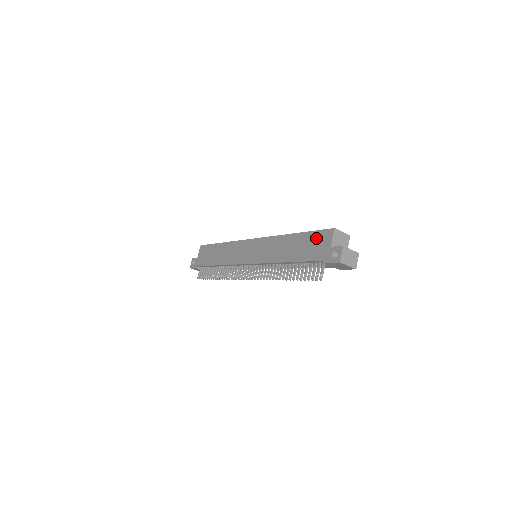
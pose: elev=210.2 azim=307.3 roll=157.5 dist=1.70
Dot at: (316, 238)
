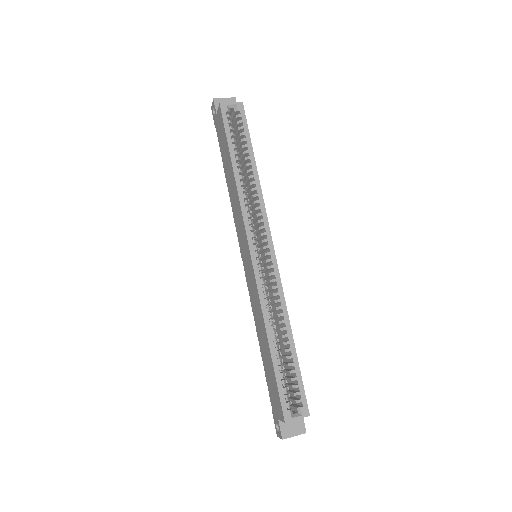
Dot at: (275, 392)
